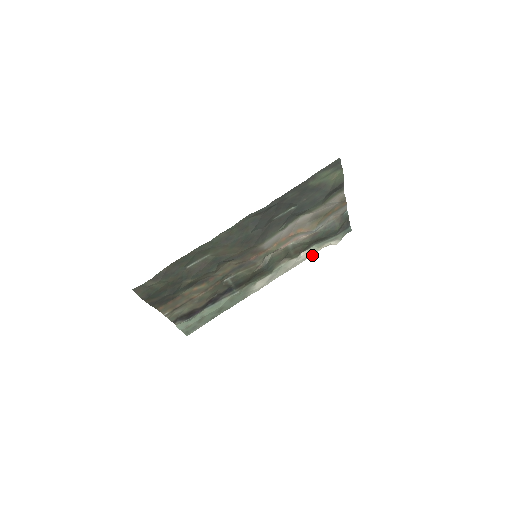
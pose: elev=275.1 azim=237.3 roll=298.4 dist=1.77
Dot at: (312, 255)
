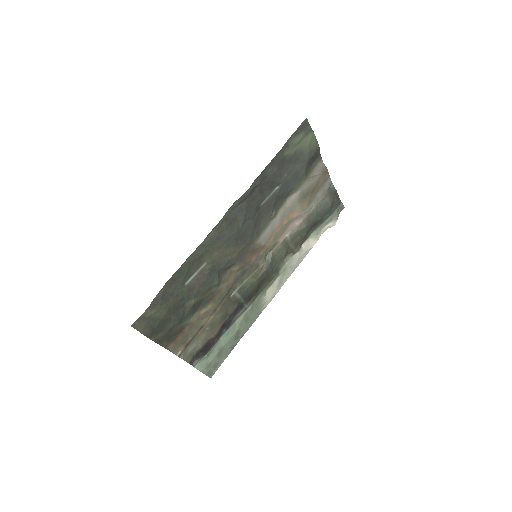
Dot at: occluded
